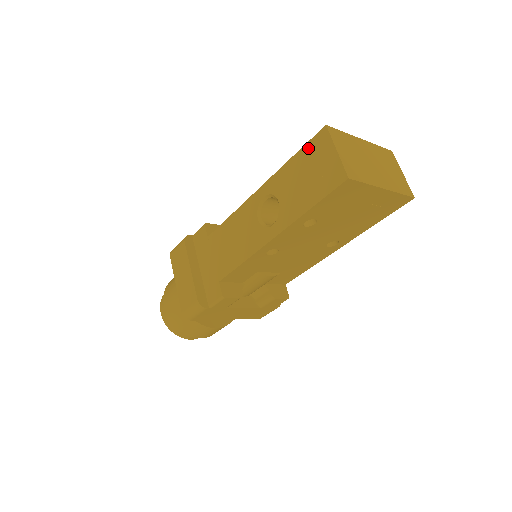
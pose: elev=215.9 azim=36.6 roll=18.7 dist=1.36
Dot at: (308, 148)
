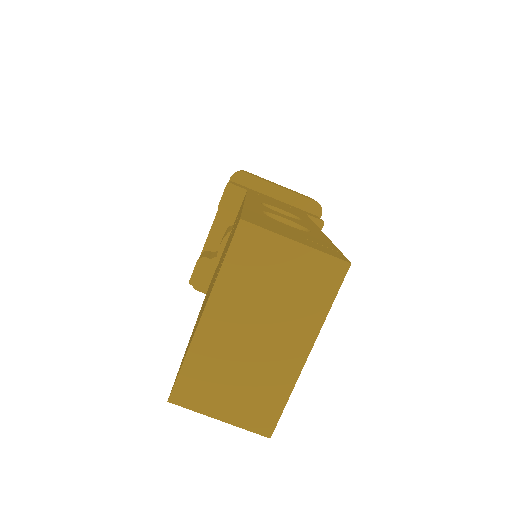
Dot at: occluded
